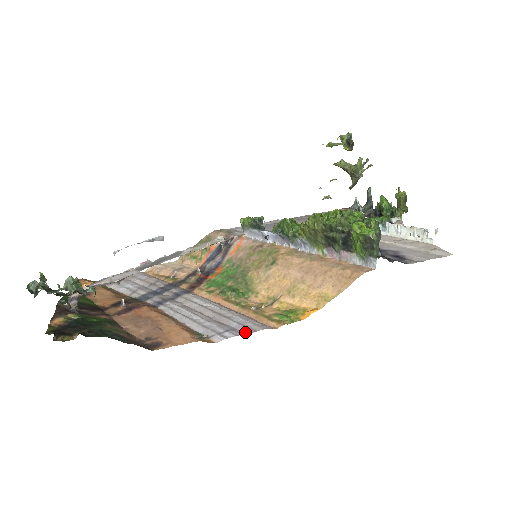
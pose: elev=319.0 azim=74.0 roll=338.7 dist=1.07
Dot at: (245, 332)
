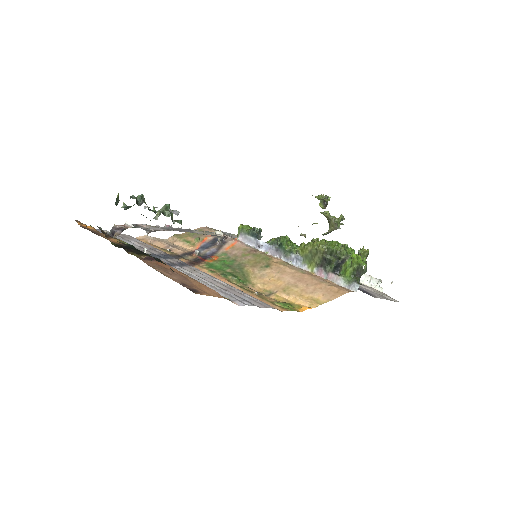
Dot at: (259, 306)
